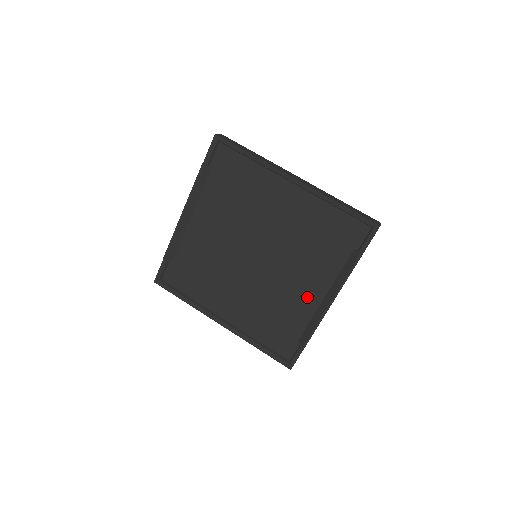
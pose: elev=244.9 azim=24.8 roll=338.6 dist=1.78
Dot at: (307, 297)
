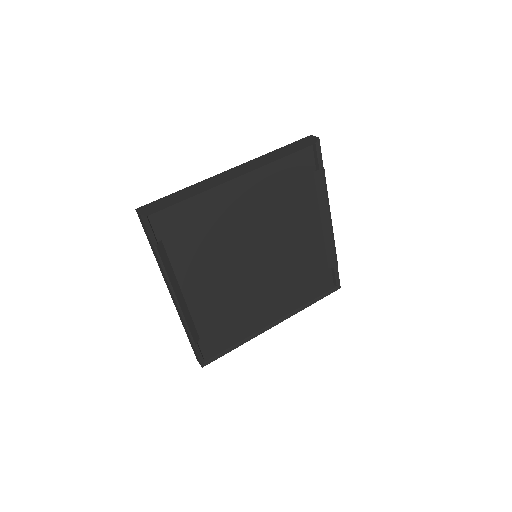
Dot at: (311, 237)
